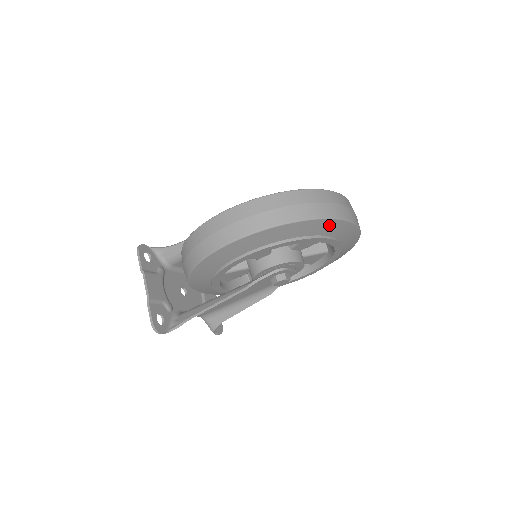
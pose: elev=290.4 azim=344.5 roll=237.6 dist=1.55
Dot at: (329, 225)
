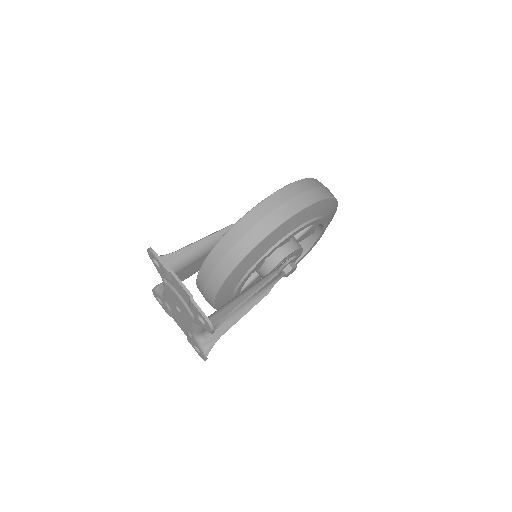
Dot at: (333, 211)
